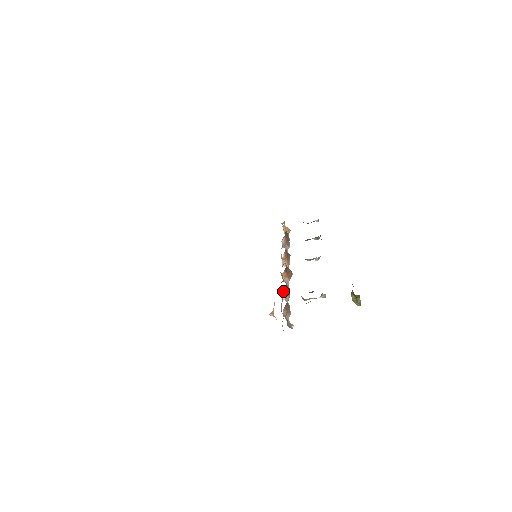
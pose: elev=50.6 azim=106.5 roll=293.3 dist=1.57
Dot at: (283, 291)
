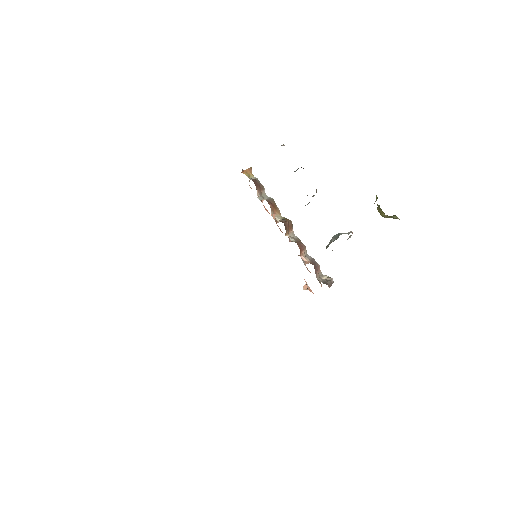
Dot at: (300, 254)
